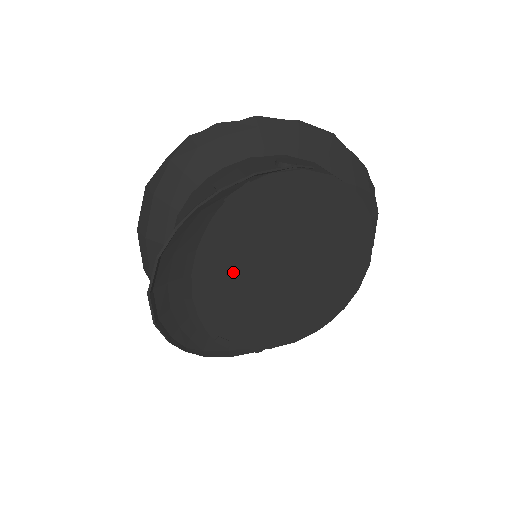
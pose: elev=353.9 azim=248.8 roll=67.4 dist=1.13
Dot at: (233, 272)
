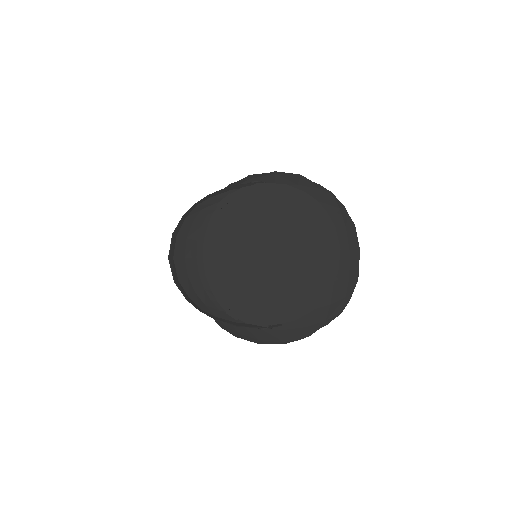
Dot at: (231, 256)
